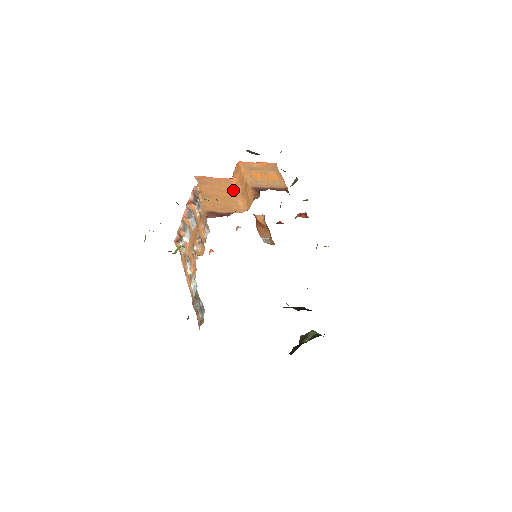
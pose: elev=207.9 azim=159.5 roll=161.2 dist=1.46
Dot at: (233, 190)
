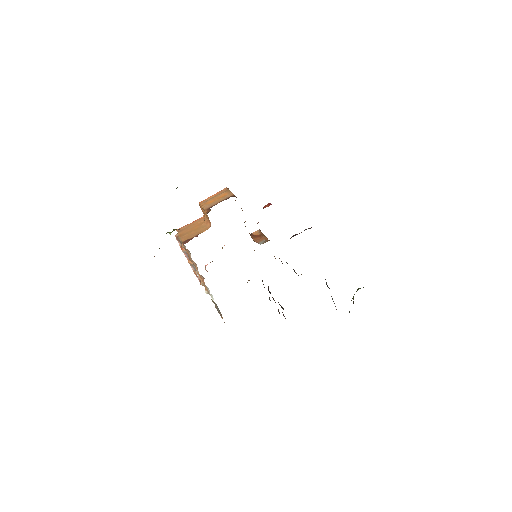
Dot at: (203, 222)
